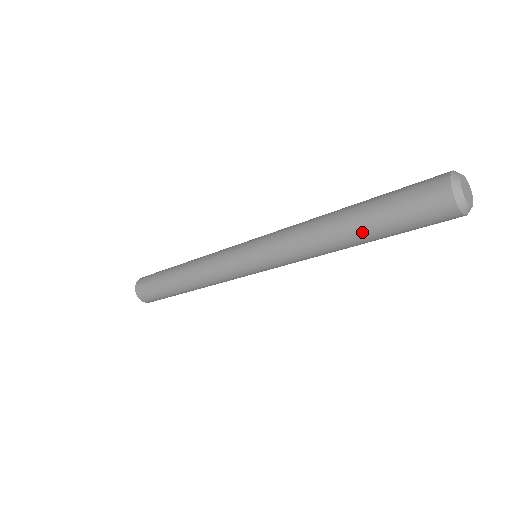
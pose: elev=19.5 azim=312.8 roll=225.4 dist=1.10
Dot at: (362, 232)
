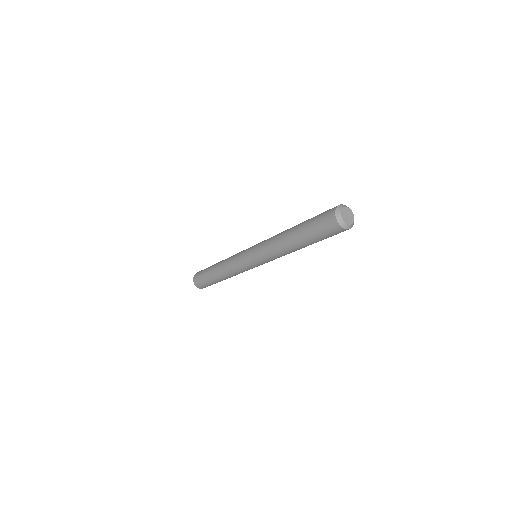
Dot at: occluded
